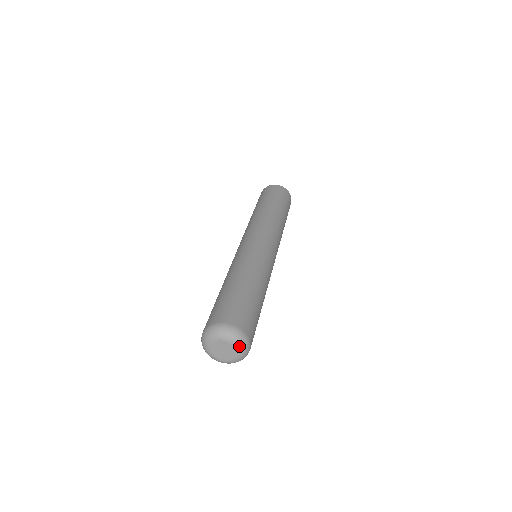
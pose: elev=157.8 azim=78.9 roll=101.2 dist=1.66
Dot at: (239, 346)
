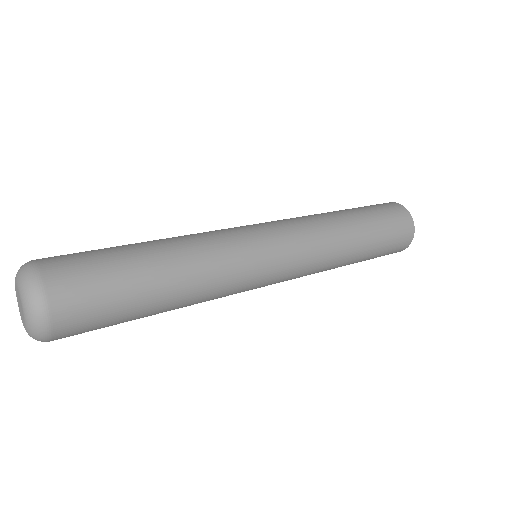
Dot at: (27, 316)
